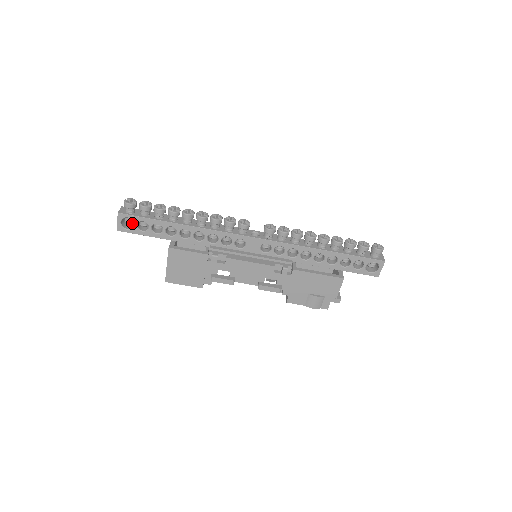
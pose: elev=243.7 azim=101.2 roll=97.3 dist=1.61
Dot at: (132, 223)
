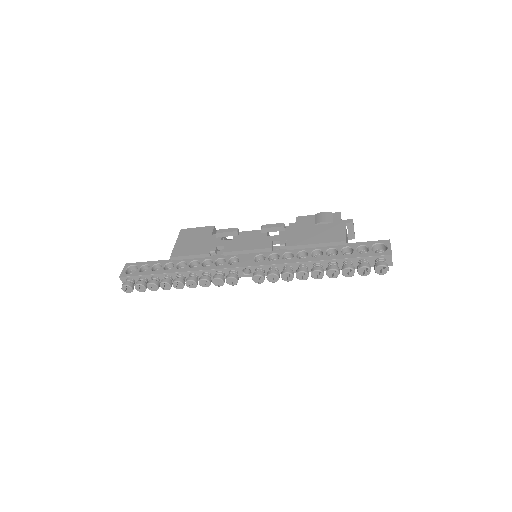
Dot at: occluded
